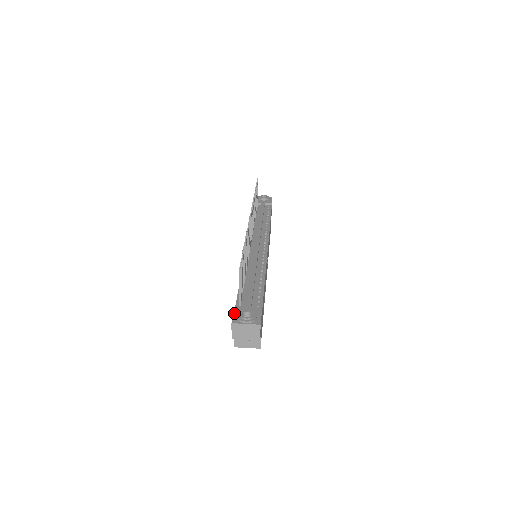
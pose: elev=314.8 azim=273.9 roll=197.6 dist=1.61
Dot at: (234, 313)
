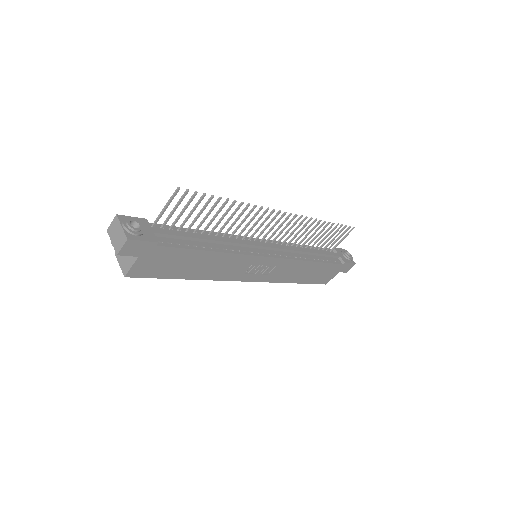
Dot at: (134, 217)
